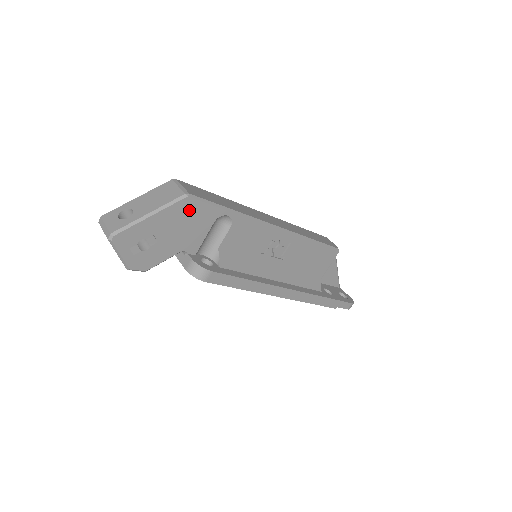
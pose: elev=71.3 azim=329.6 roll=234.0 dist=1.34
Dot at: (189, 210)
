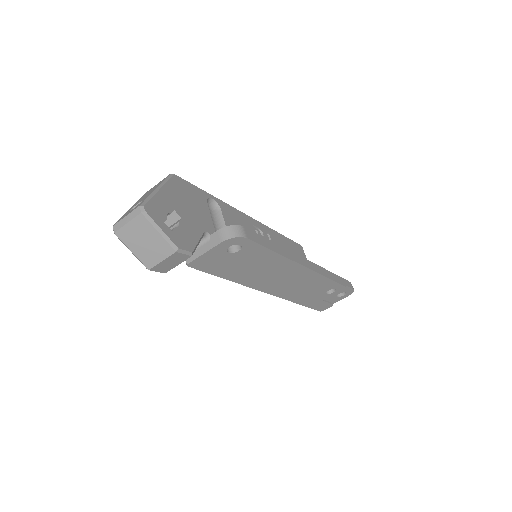
Dot at: (183, 188)
